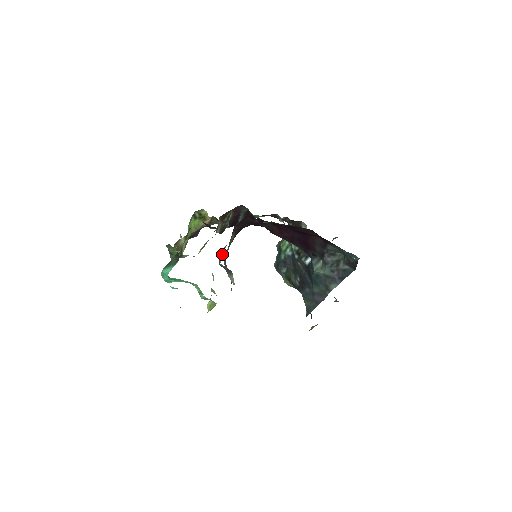
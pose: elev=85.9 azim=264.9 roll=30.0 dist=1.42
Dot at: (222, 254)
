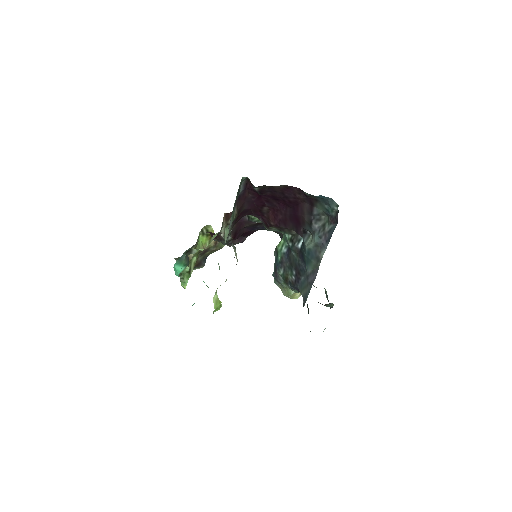
Dot at: (227, 235)
